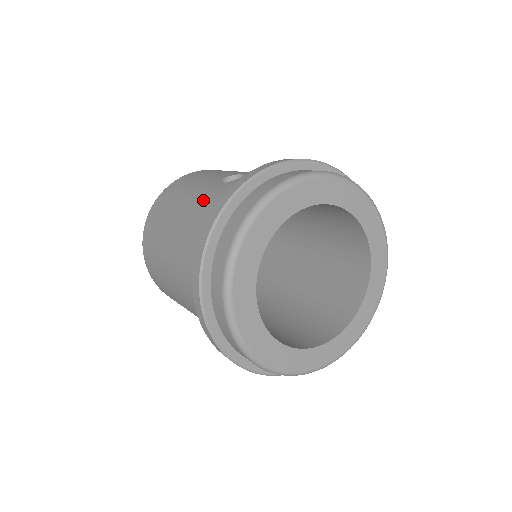
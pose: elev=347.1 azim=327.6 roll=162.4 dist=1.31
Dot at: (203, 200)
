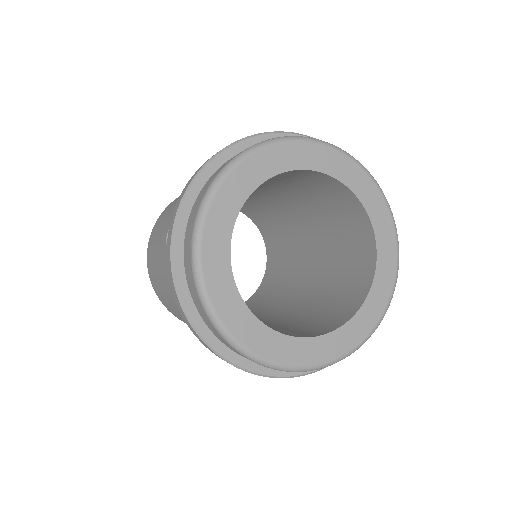
Dot at: occluded
